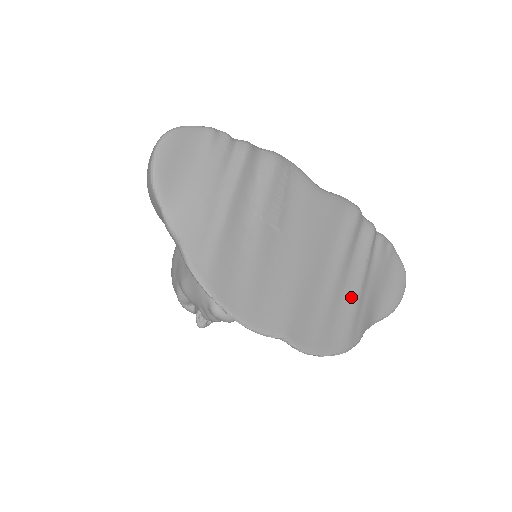
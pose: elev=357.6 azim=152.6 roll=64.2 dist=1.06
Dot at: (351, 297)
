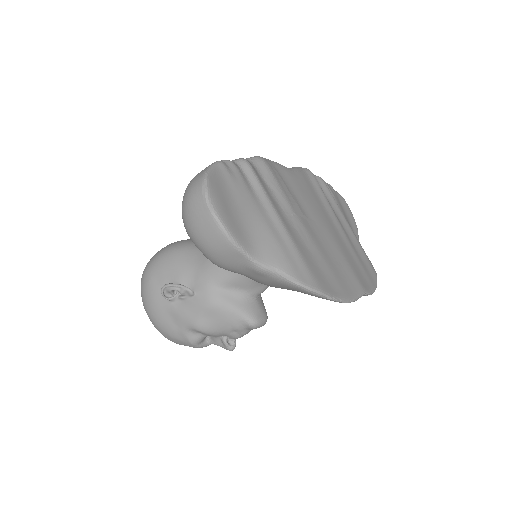
Dot at: (353, 237)
